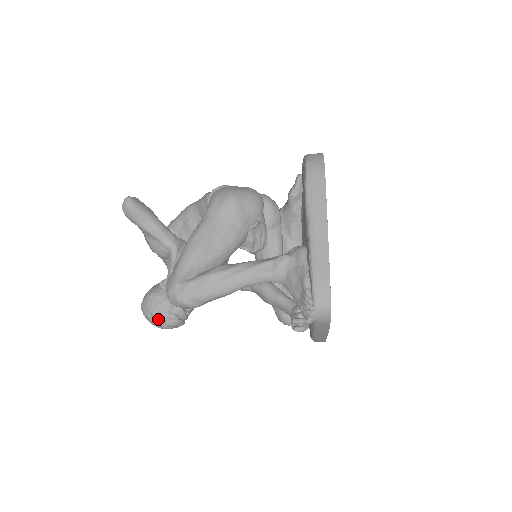
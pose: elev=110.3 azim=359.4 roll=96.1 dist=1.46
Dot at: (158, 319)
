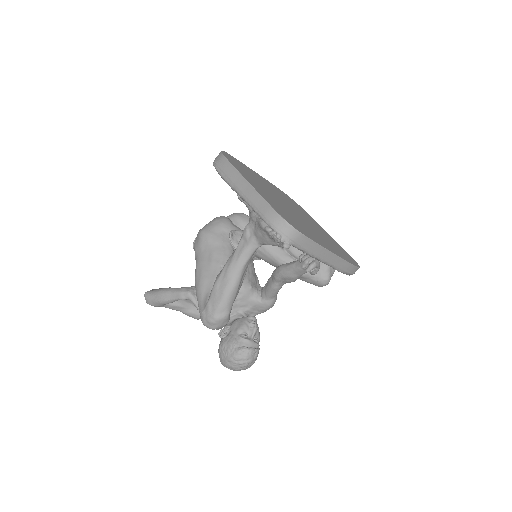
Dot at: (235, 360)
